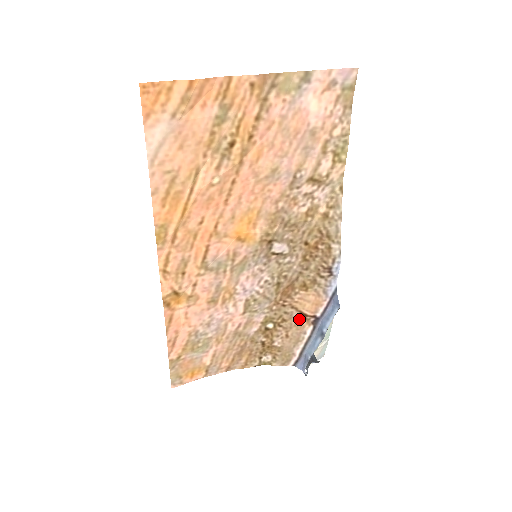
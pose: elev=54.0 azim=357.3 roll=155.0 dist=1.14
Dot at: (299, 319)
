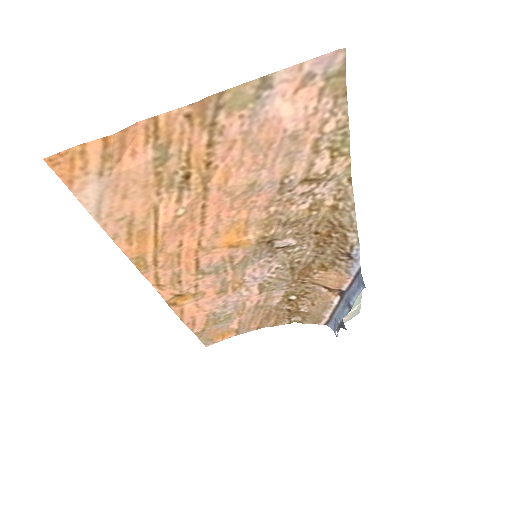
Dot at: (323, 291)
